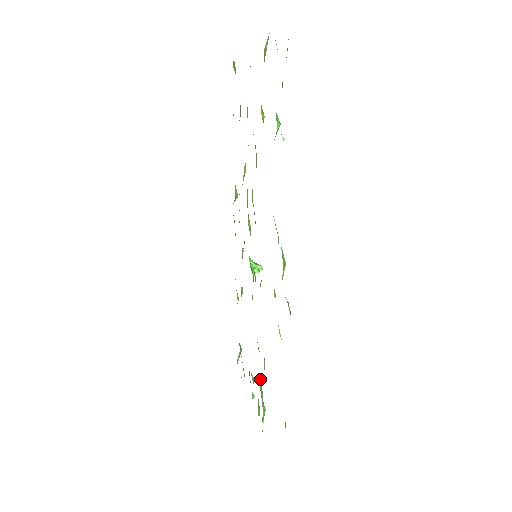
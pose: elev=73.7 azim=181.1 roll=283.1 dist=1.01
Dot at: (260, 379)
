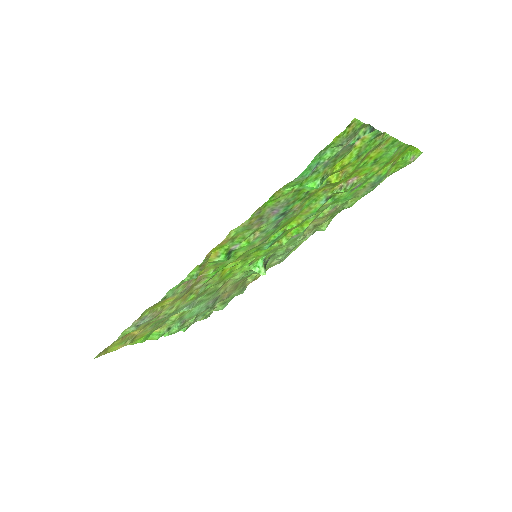
Dot at: (177, 313)
